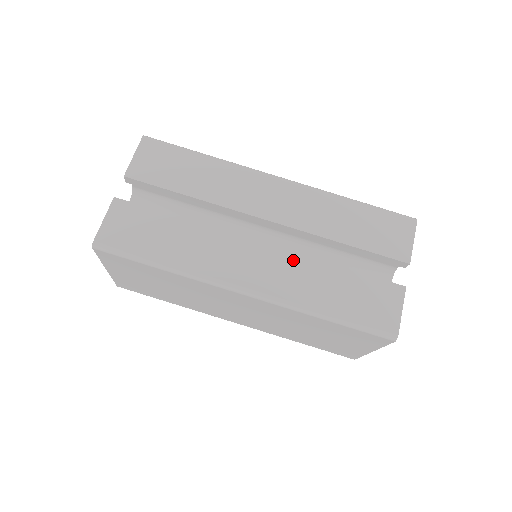
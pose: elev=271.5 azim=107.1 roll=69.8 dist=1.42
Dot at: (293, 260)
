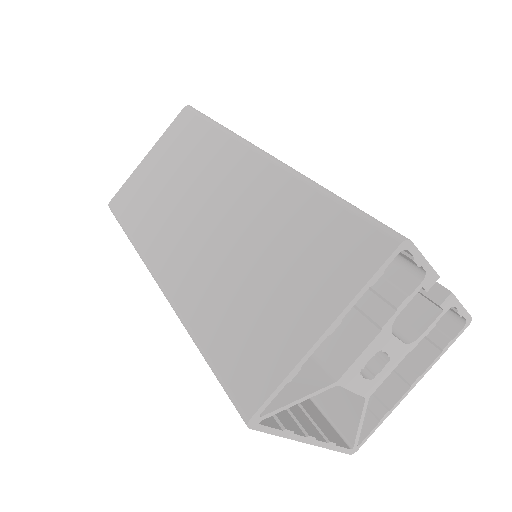
Dot at: occluded
